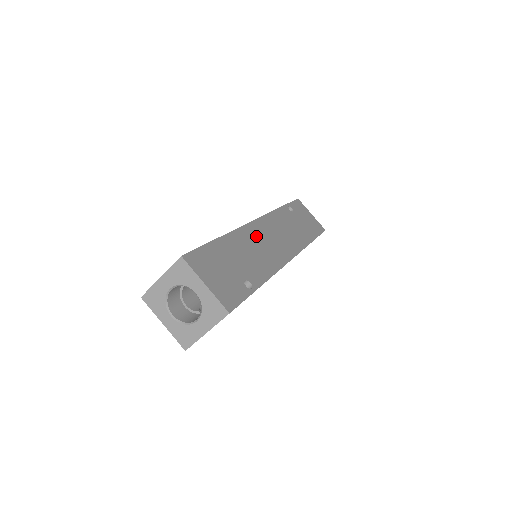
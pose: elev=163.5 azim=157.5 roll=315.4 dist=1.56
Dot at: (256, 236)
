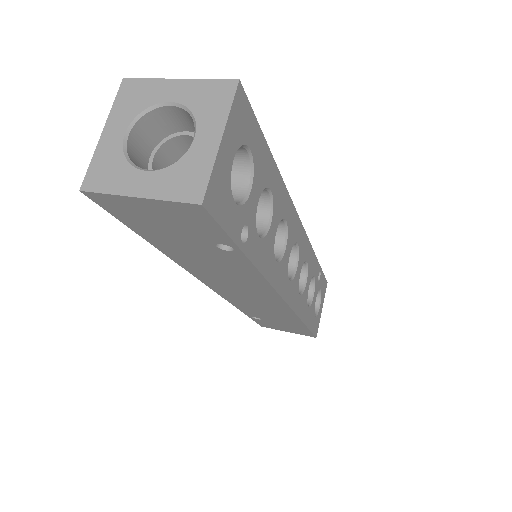
Dot at: occluded
